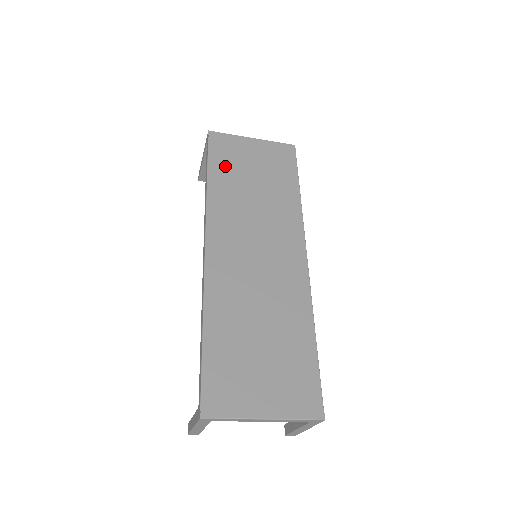
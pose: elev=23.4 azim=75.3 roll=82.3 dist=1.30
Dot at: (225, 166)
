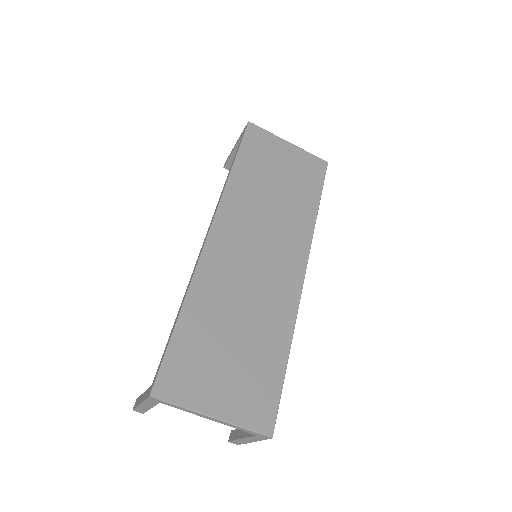
Dot at: (254, 160)
